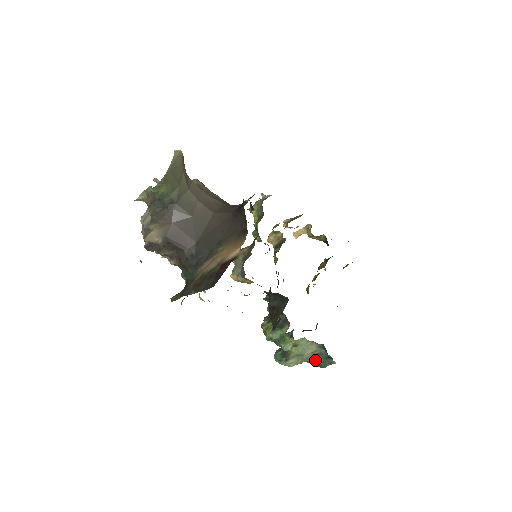
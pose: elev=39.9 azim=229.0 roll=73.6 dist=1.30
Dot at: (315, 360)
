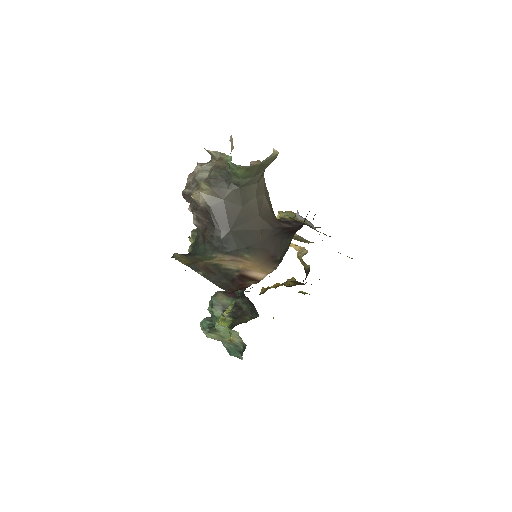
Dot at: (229, 346)
